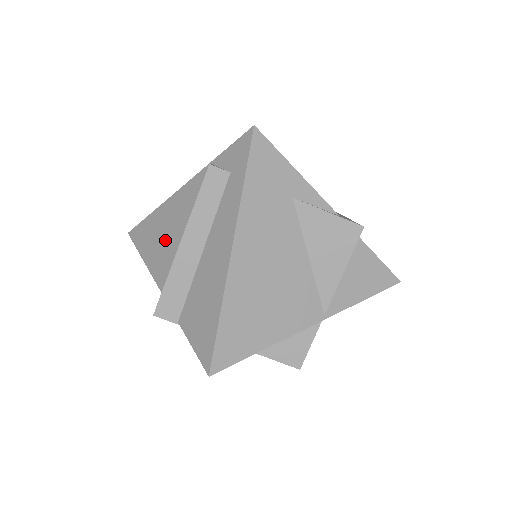
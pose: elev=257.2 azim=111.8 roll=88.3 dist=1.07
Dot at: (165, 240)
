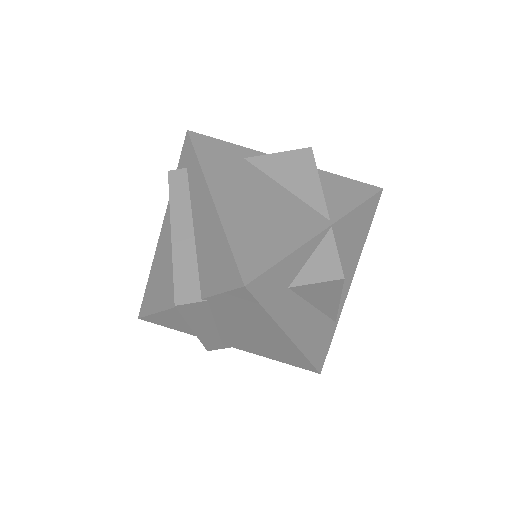
Dot at: (166, 272)
